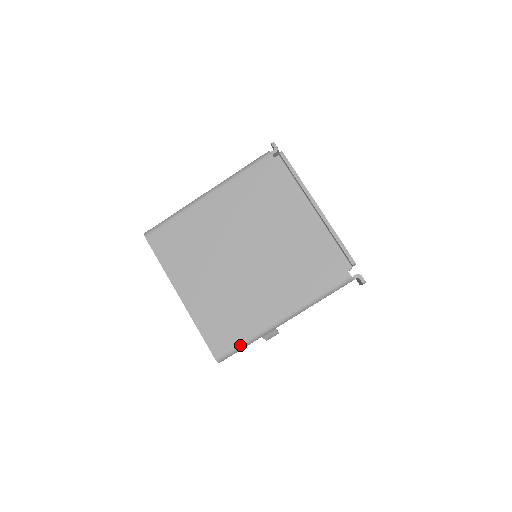
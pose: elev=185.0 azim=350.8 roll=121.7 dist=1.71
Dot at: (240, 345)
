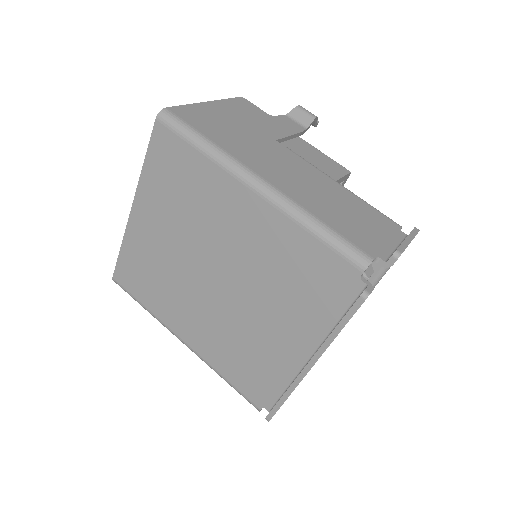
Dot at: (137, 301)
